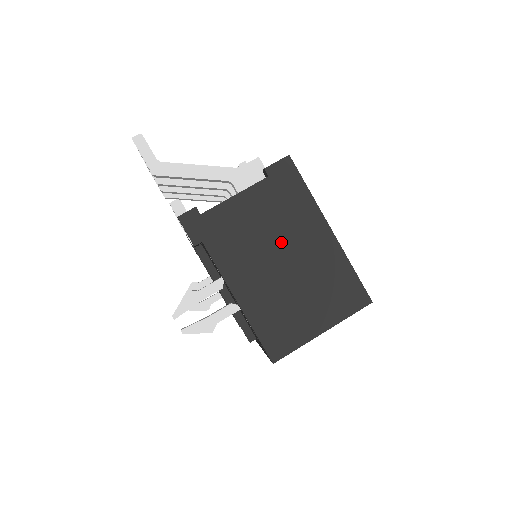
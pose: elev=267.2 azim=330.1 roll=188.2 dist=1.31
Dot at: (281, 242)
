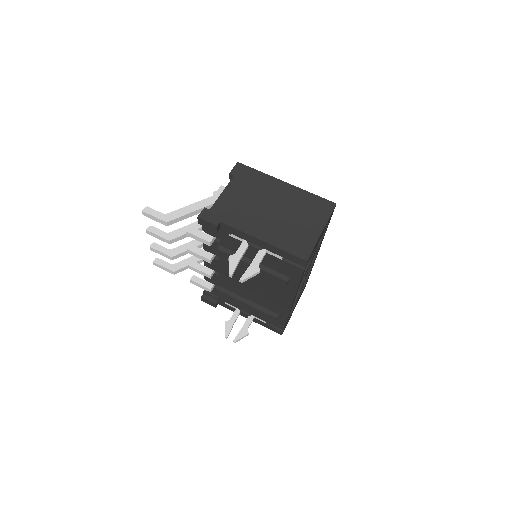
Dot at: (264, 201)
